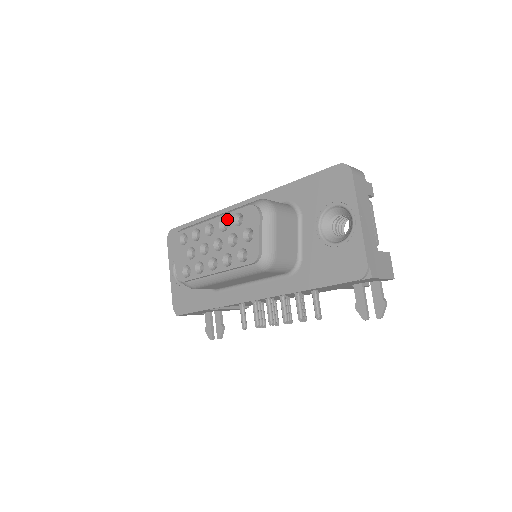
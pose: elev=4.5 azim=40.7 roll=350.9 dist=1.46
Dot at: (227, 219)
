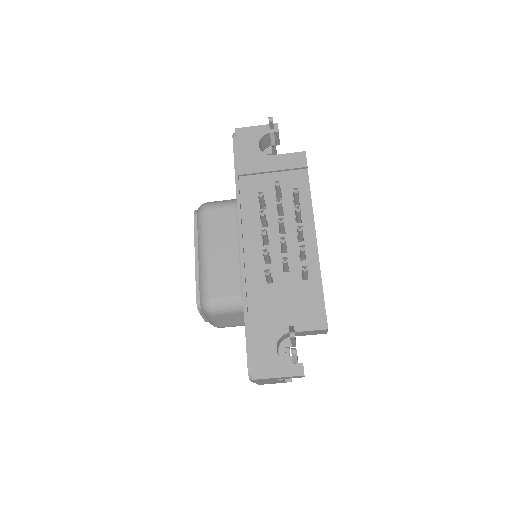
Dot at: occluded
